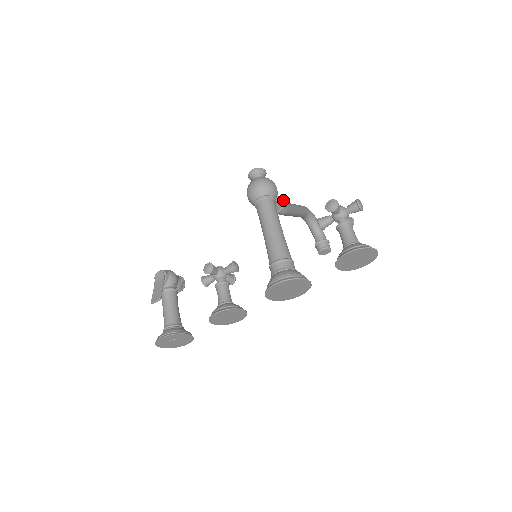
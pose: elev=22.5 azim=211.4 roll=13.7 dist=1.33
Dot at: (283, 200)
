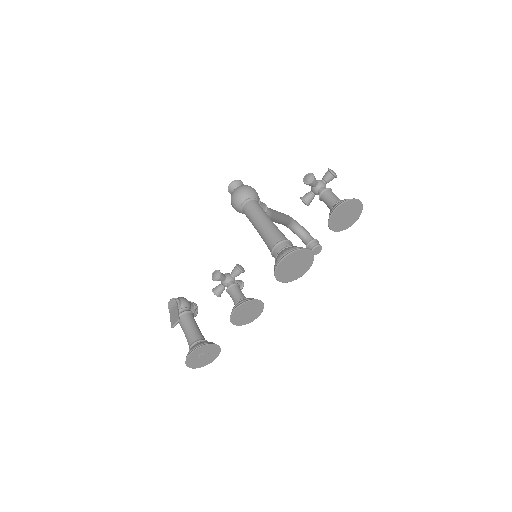
Dot at: (265, 204)
